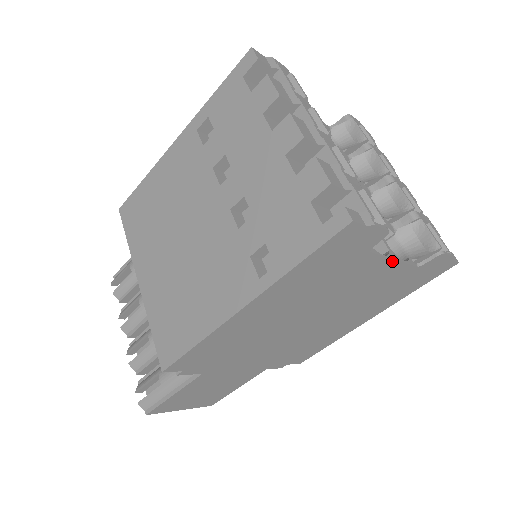
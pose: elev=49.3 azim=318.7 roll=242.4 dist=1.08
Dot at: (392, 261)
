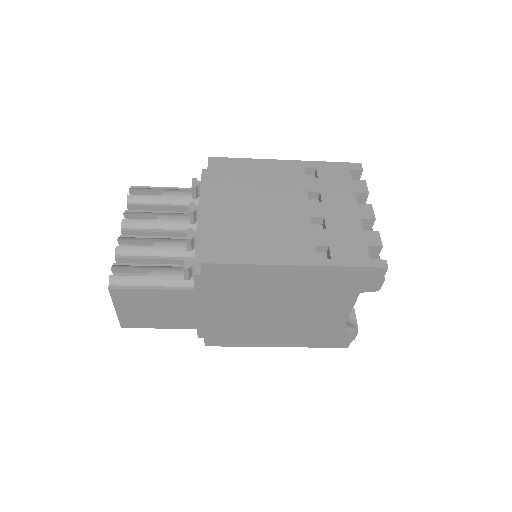
Dot at: (350, 311)
